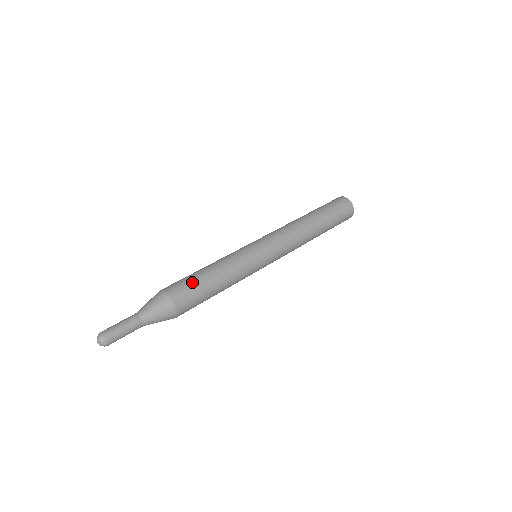
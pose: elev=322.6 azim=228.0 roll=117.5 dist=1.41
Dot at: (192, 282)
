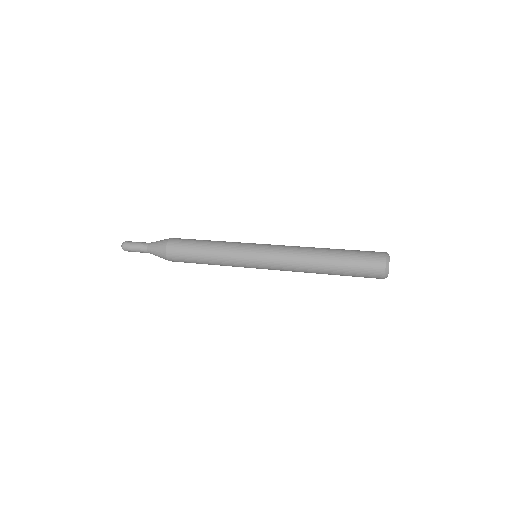
Dot at: (192, 239)
